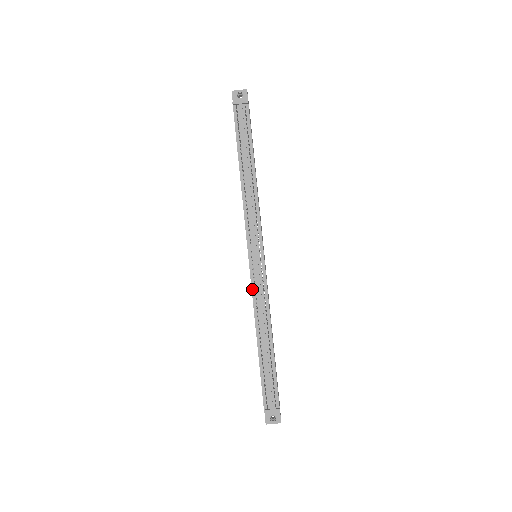
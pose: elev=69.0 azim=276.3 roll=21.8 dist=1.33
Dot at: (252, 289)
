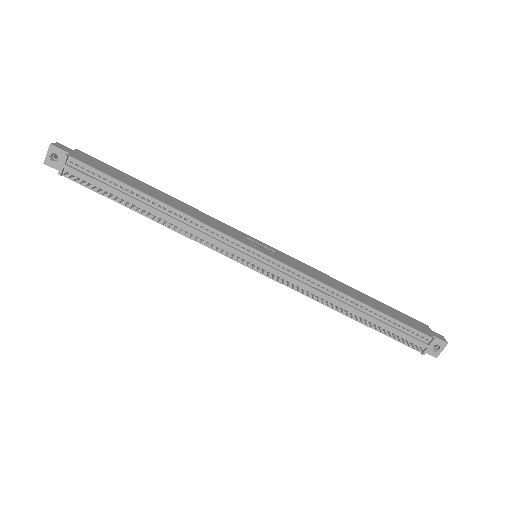
Dot at: (289, 287)
